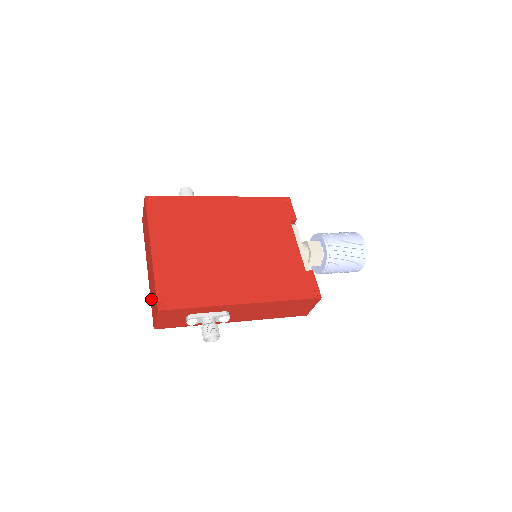
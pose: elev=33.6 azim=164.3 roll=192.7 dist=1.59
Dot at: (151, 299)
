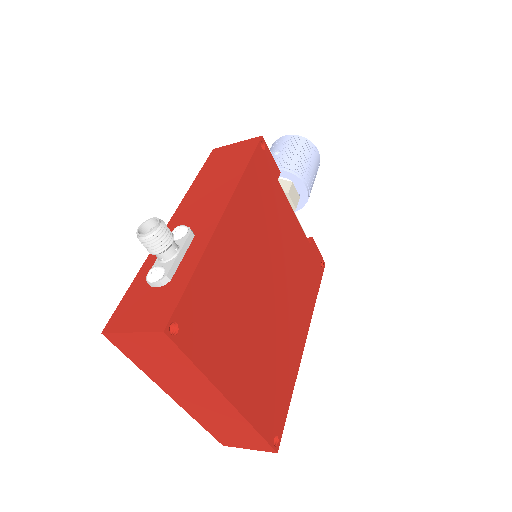
Dot at: (210, 427)
